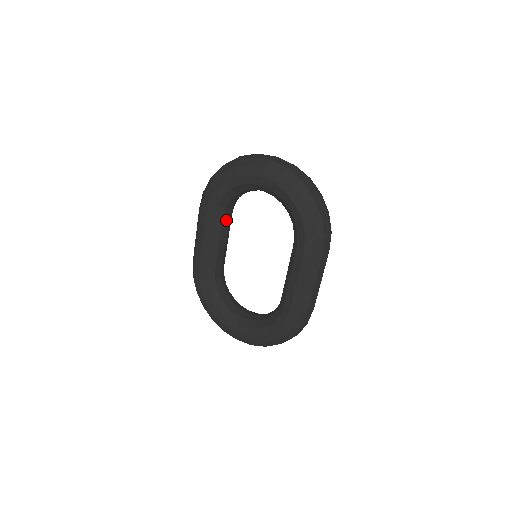
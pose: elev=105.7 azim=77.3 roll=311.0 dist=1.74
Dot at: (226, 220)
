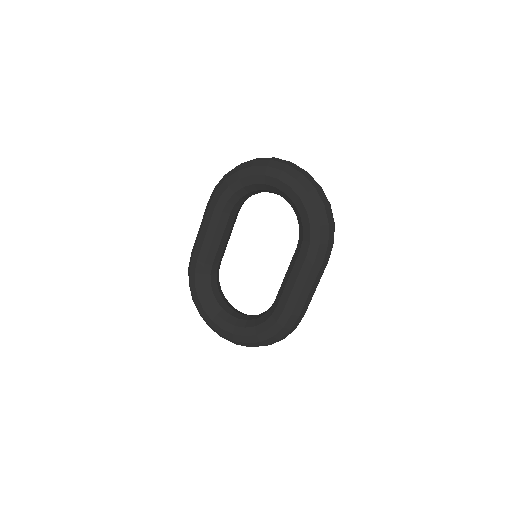
Dot at: (232, 217)
